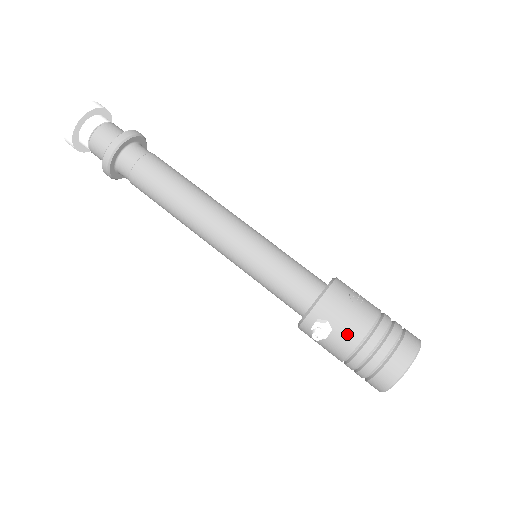
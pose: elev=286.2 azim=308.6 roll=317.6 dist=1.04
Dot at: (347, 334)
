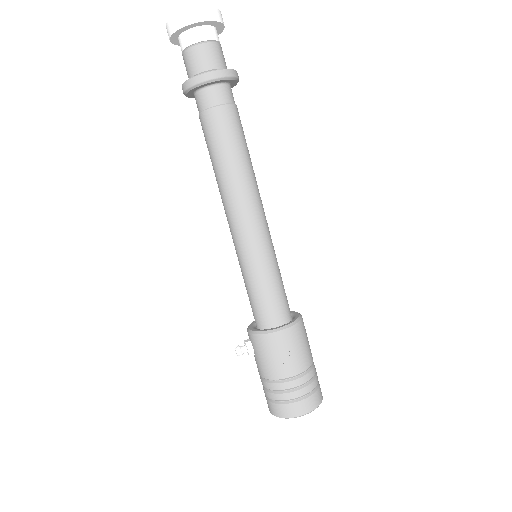
Dot at: (260, 366)
